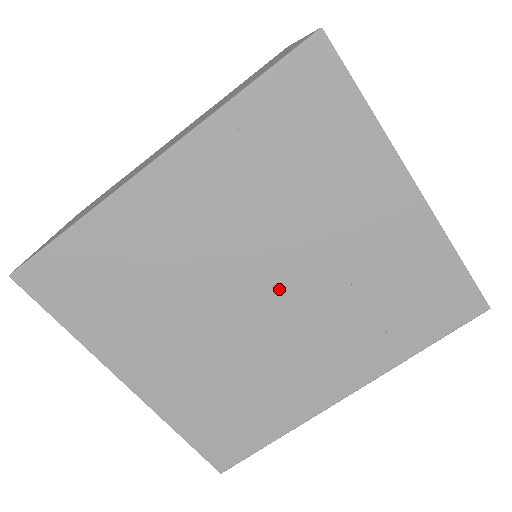
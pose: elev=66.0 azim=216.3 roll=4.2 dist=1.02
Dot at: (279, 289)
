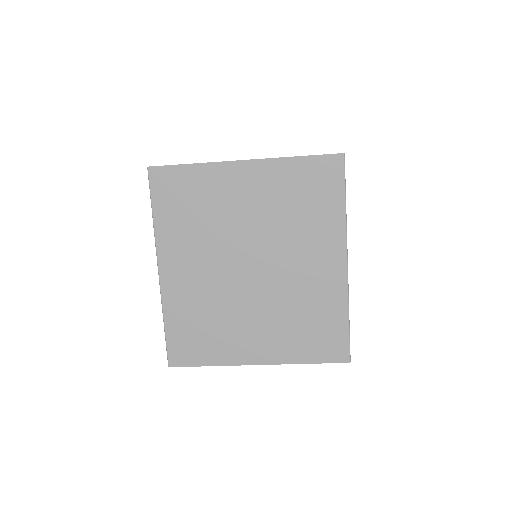
Dot at: (254, 257)
